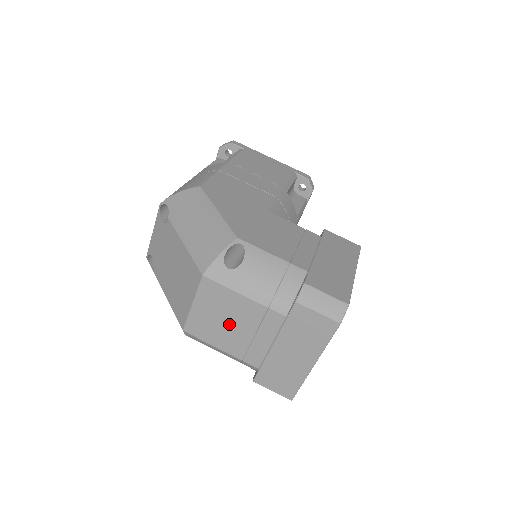
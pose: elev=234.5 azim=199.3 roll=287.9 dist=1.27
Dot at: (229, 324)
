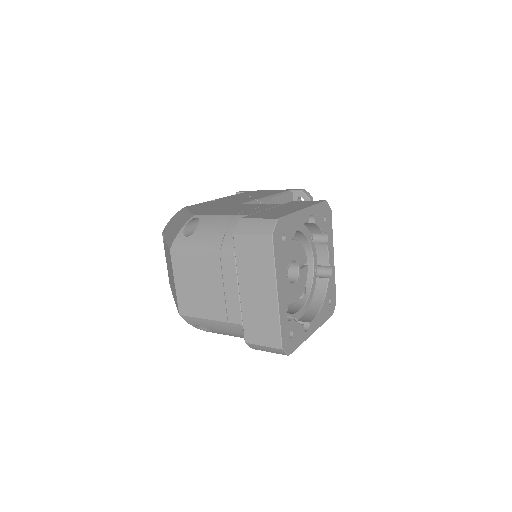
Dot at: (203, 288)
